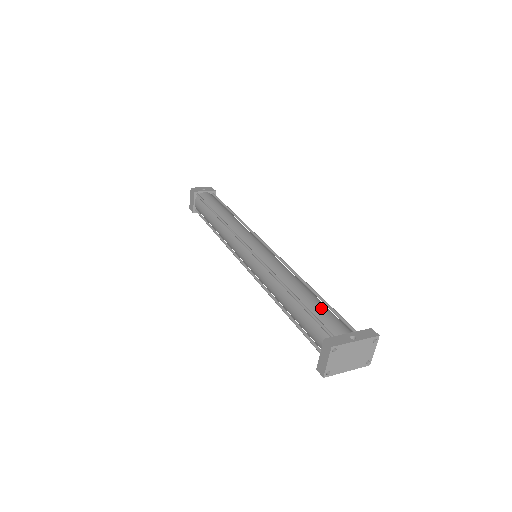
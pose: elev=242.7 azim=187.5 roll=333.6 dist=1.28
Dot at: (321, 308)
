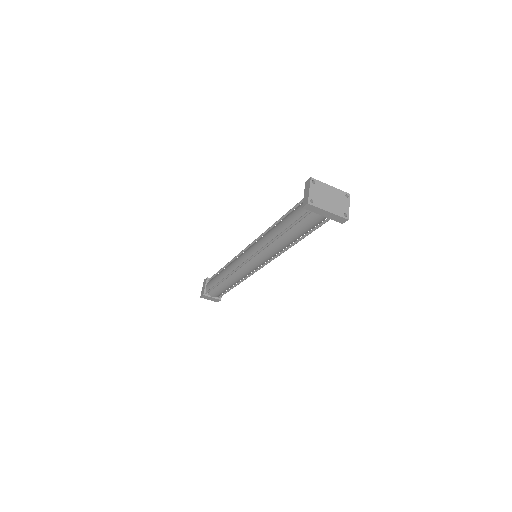
Dot at: occluded
